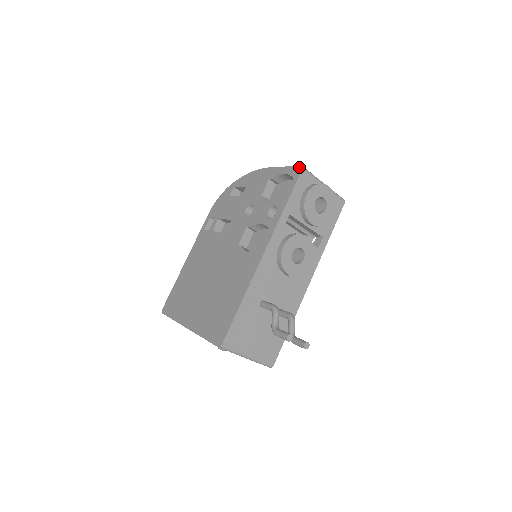
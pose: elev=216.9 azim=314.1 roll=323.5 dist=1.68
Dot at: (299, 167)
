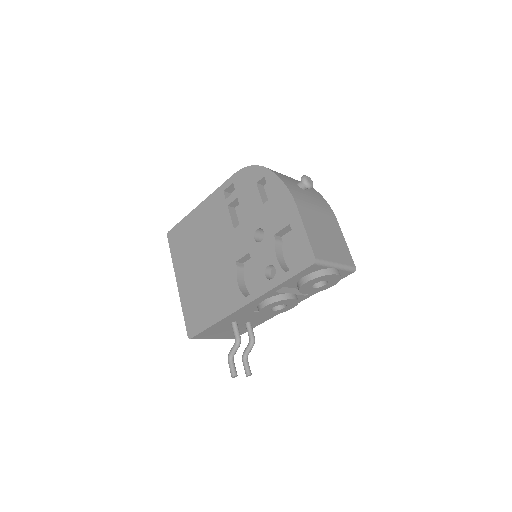
Dot at: (313, 257)
